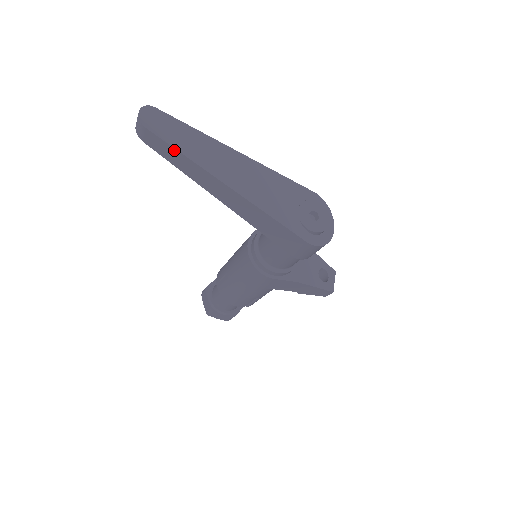
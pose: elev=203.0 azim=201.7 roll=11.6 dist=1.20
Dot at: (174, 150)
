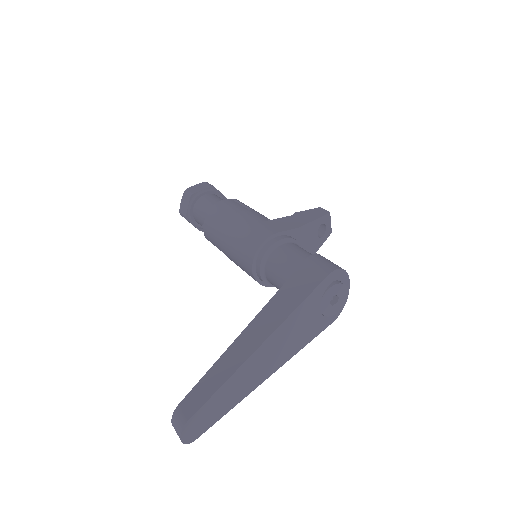
Dot at: (220, 416)
